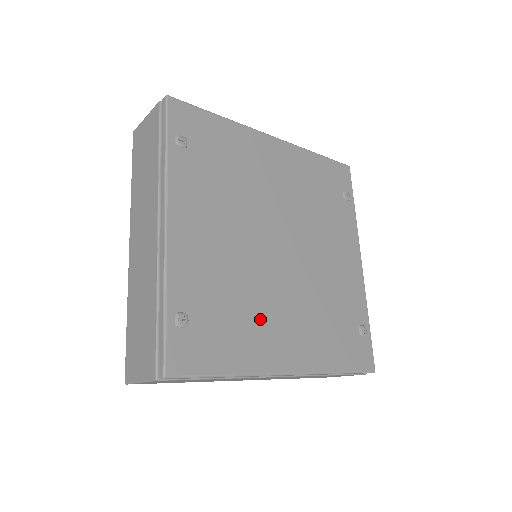
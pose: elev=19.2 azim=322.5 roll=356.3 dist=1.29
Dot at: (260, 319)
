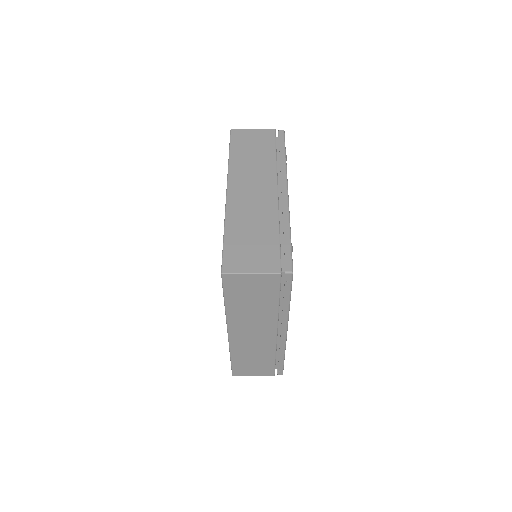
Dot at: occluded
